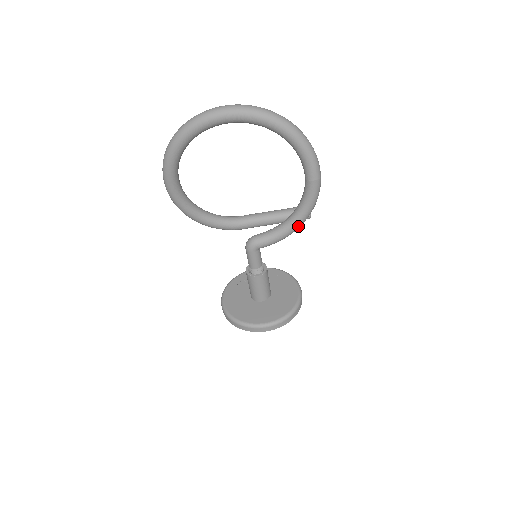
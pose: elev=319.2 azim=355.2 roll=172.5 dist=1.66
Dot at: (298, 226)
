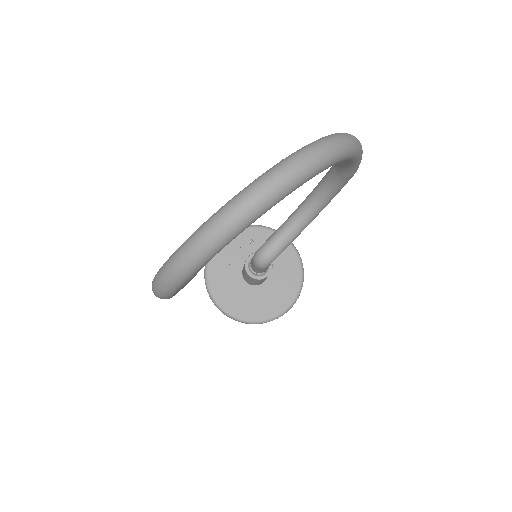
Dot at: (317, 214)
